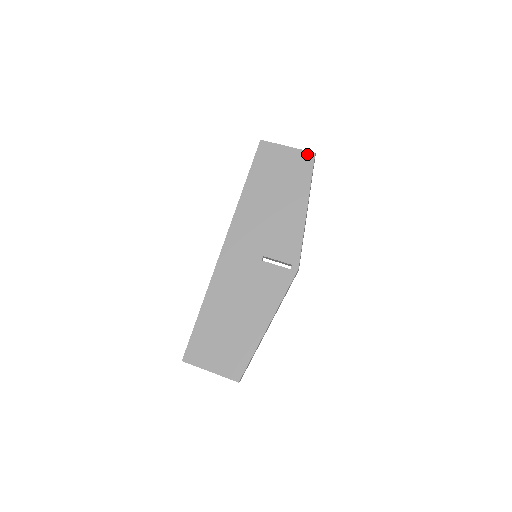
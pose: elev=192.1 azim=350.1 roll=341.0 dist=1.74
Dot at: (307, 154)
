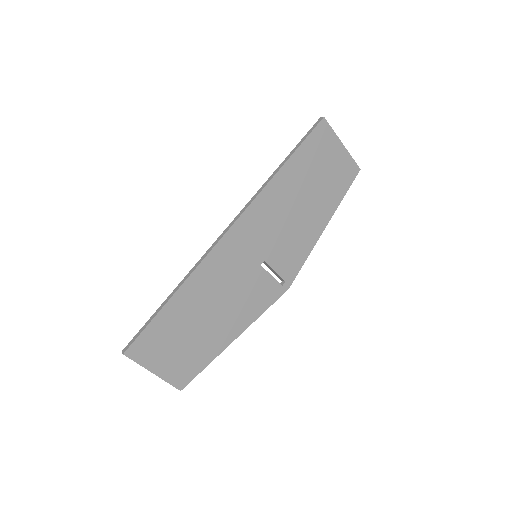
Dot at: (354, 166)
